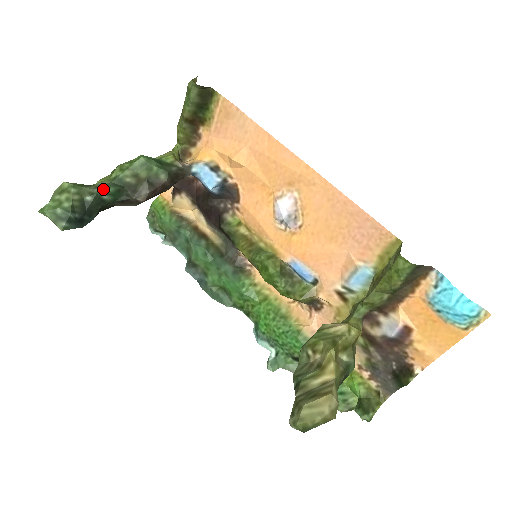
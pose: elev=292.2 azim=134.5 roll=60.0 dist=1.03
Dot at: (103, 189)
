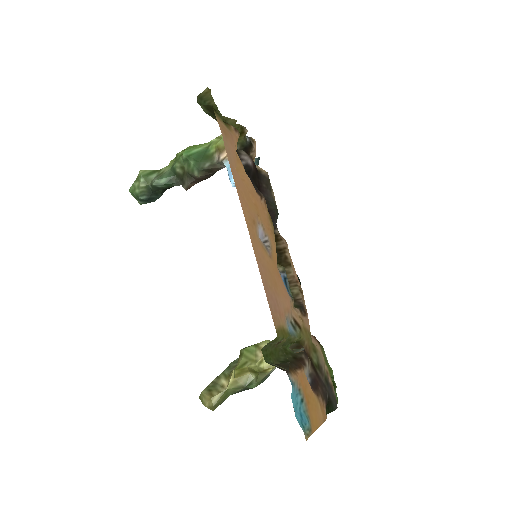
Dot at: (157, 181)
